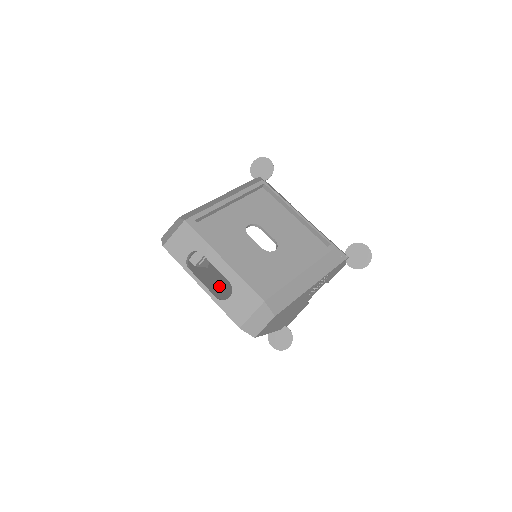
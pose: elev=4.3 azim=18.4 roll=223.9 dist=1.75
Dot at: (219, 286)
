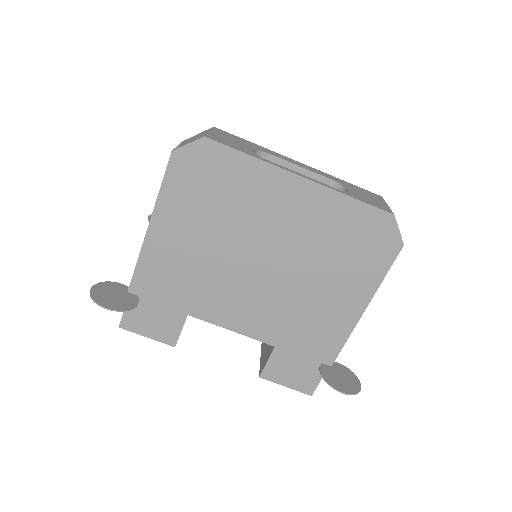
Dot at: (284, 230)
